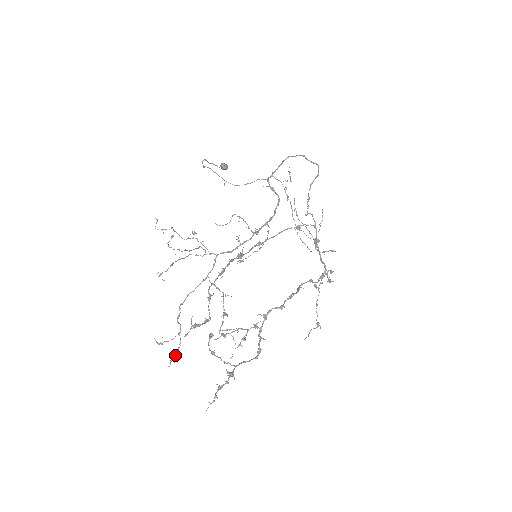
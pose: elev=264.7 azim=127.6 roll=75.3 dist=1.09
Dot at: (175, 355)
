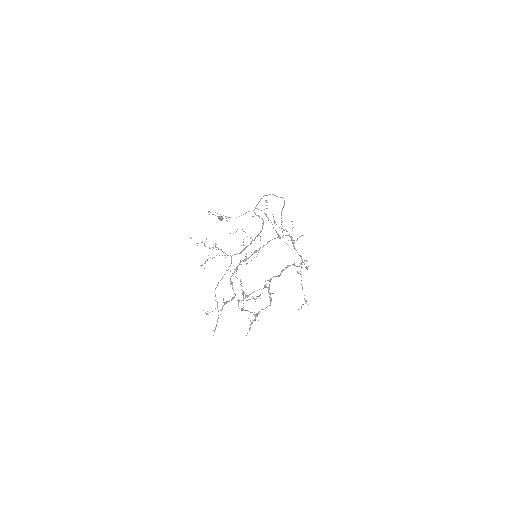
Dot at: occluded
